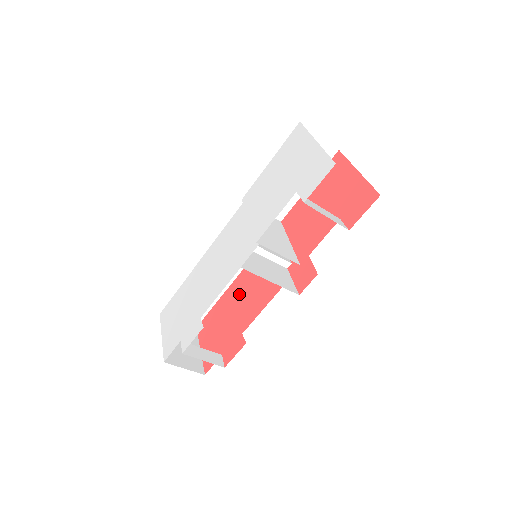
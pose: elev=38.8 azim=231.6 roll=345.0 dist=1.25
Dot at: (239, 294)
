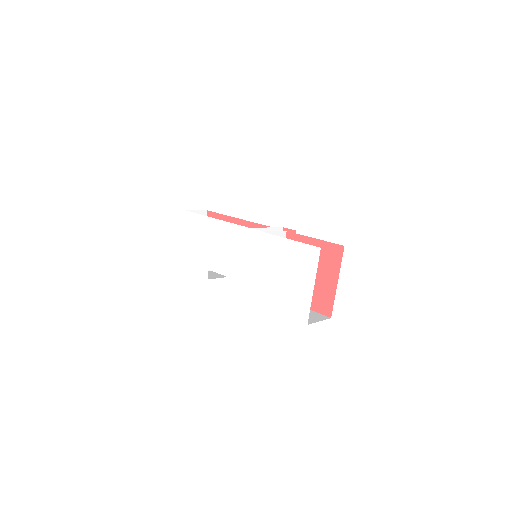
Dot at: occluded
